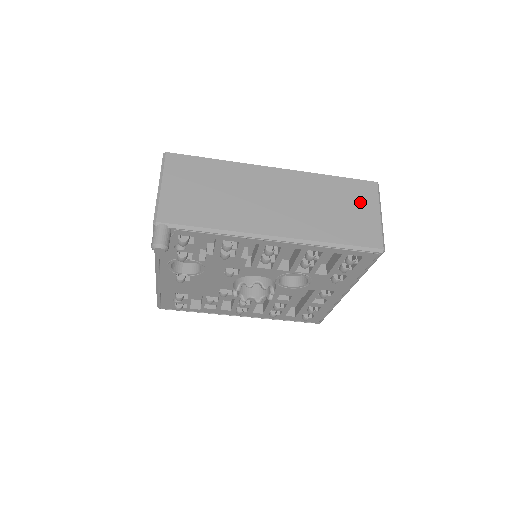
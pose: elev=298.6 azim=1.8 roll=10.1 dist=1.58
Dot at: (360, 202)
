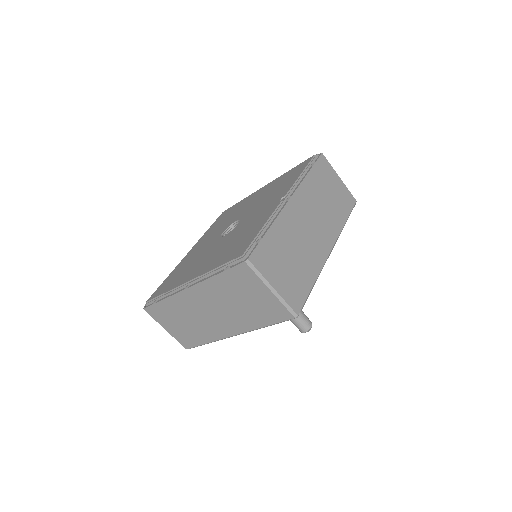
Dot at: (330, 178)
